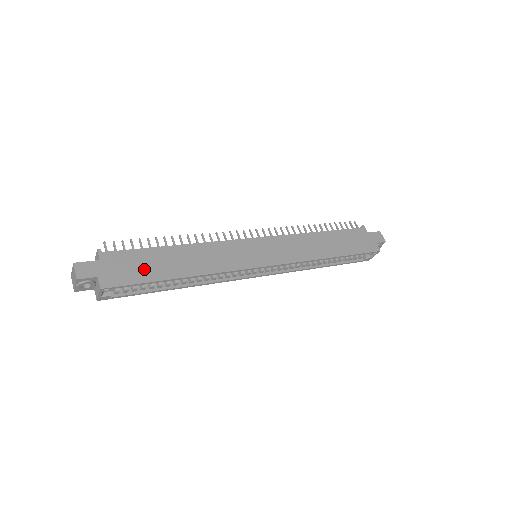
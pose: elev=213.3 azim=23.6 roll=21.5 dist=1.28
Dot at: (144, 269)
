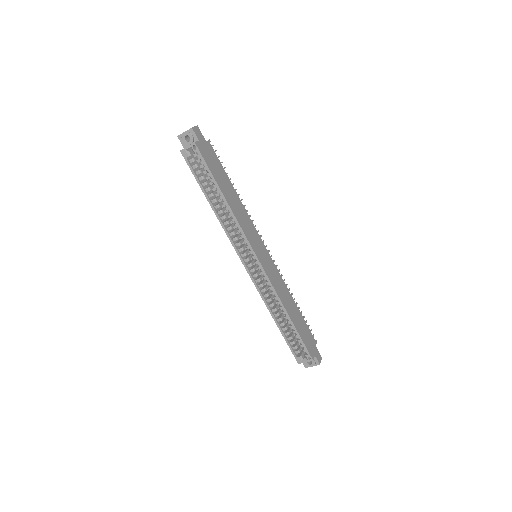
Dot at: (216, 170)
